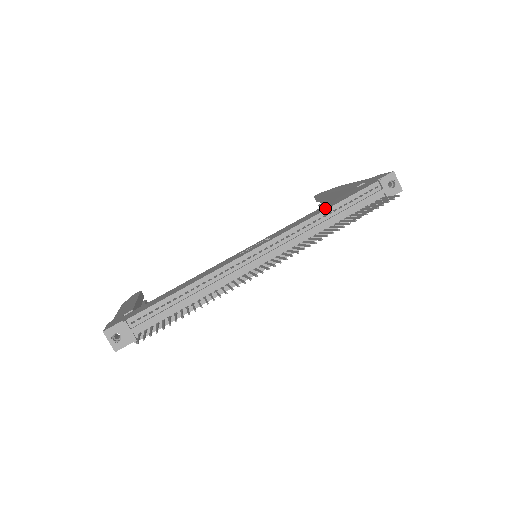
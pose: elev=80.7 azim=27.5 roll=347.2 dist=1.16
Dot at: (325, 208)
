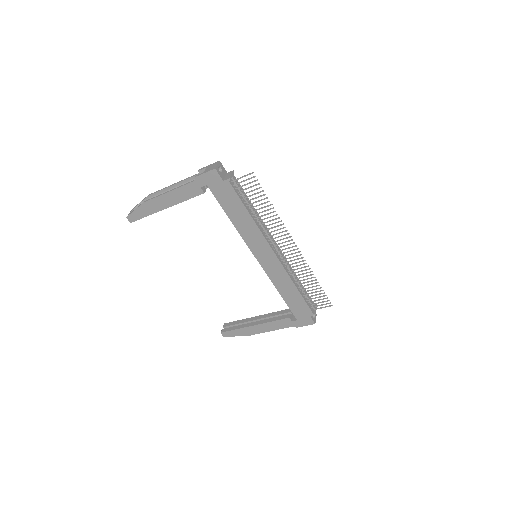
Dot at: occluded
